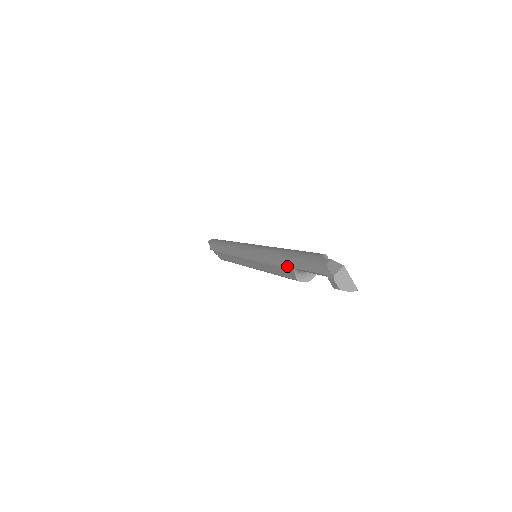
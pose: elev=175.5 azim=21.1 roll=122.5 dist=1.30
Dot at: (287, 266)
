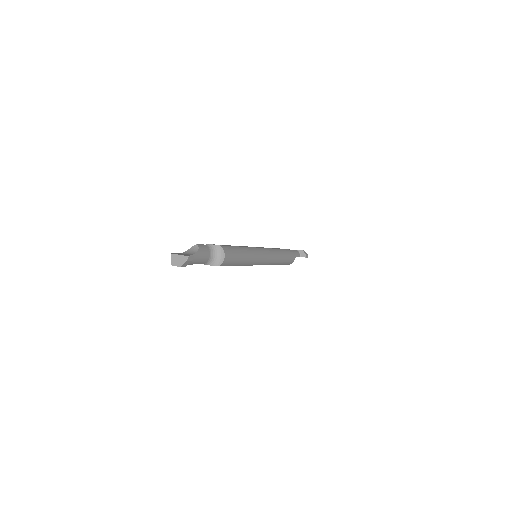
Dot at: occluded
